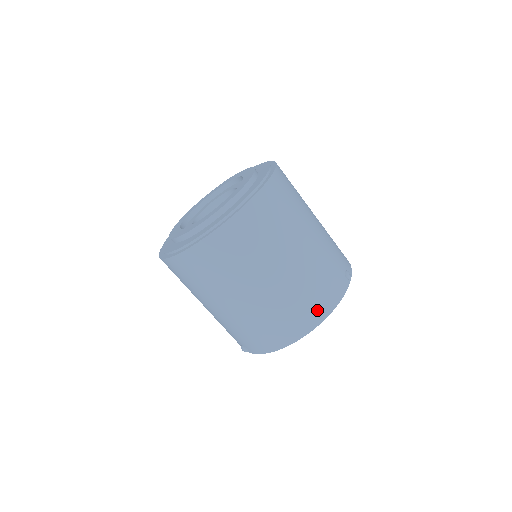
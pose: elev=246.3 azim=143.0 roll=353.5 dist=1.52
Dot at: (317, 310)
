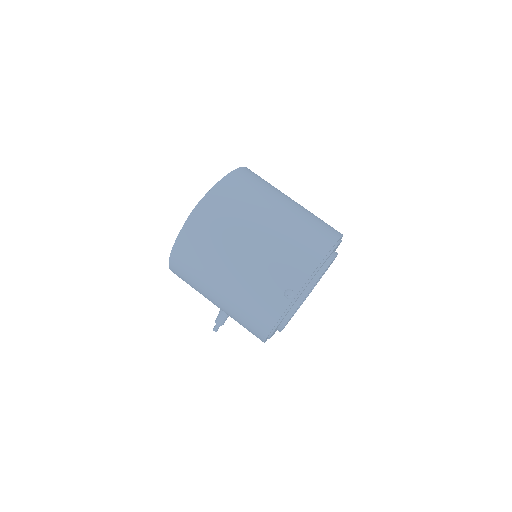
Dot at: (332, 229)
